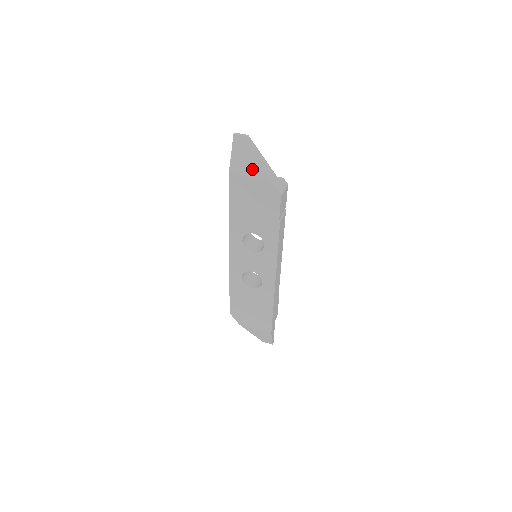
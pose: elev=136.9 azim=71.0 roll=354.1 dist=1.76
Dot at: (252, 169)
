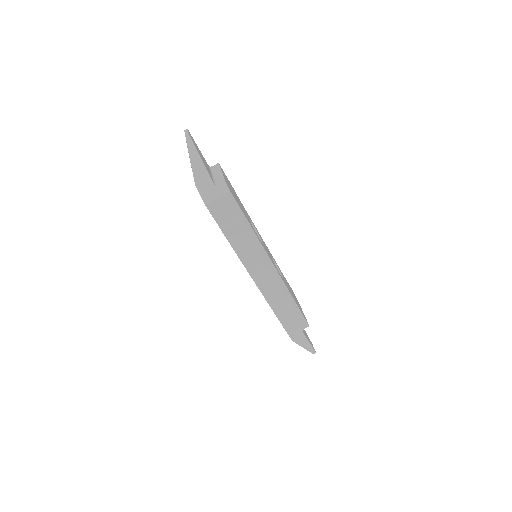
Dot at: occluded
